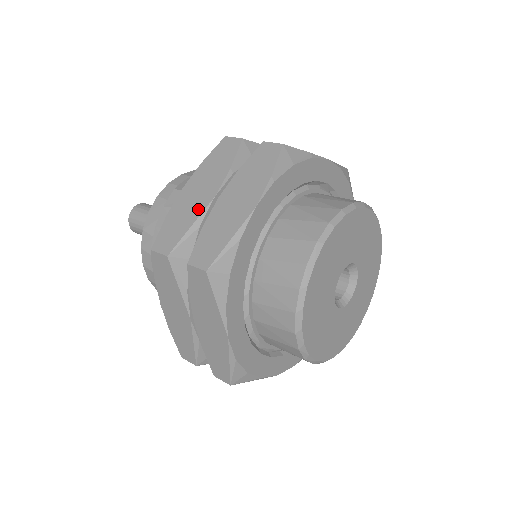
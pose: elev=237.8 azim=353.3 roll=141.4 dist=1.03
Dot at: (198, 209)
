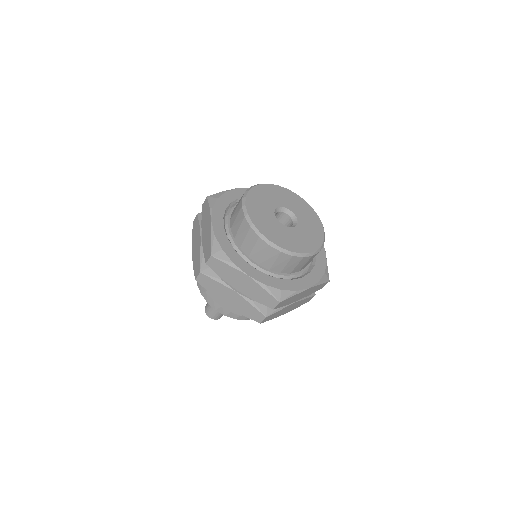
Dot at: (199, 248)
